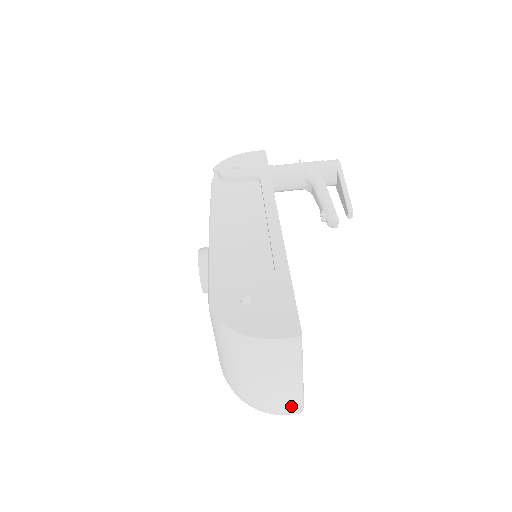
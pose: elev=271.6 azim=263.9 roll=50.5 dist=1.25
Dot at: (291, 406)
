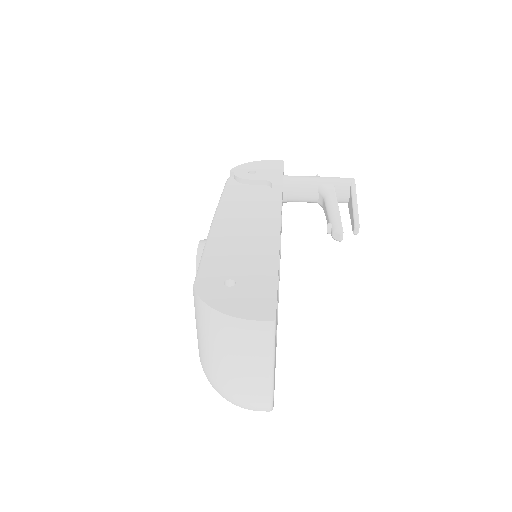
Dot at: (260, 399)
